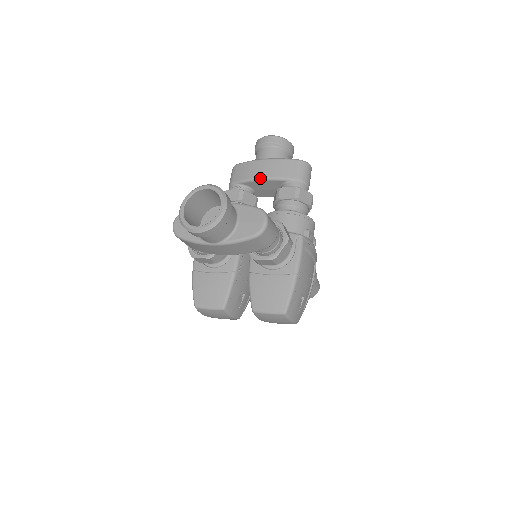
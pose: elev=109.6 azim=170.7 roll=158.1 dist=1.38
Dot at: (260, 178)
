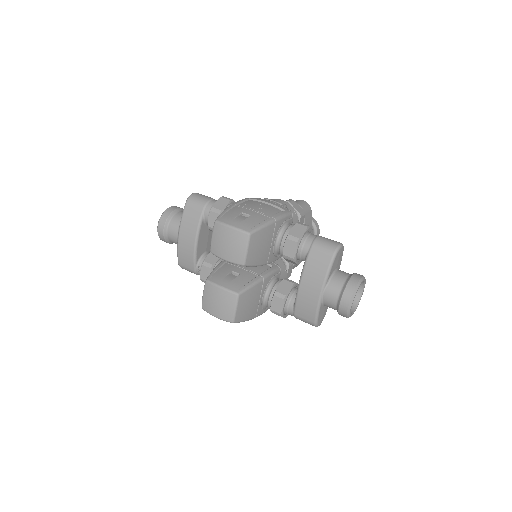
Dot at: occluded
